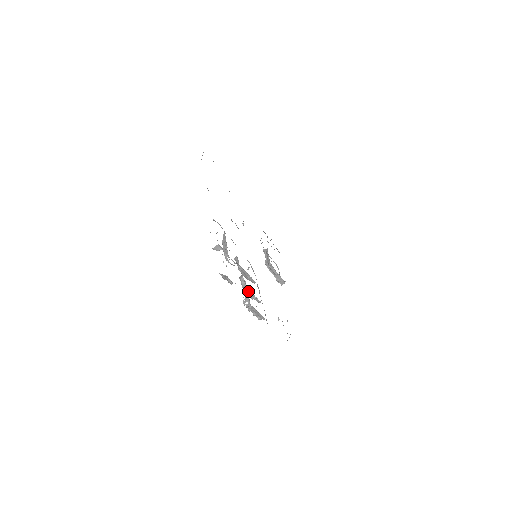
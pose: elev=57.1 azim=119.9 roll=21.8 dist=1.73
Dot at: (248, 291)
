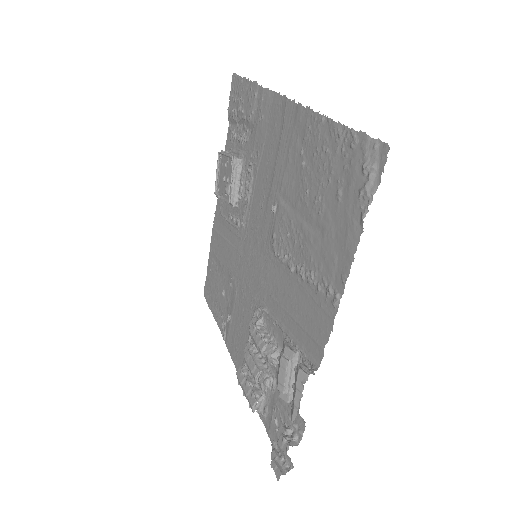
Dot at: occluded
